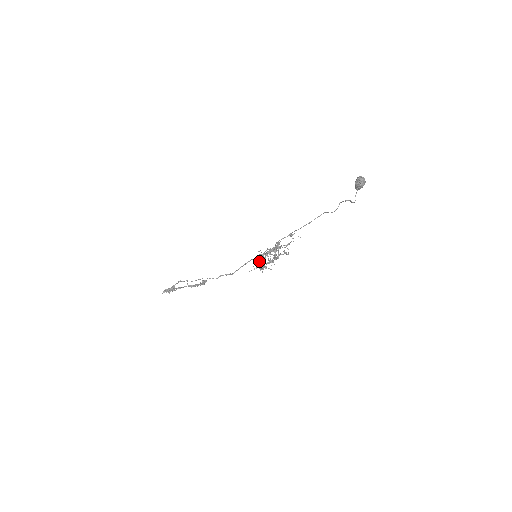
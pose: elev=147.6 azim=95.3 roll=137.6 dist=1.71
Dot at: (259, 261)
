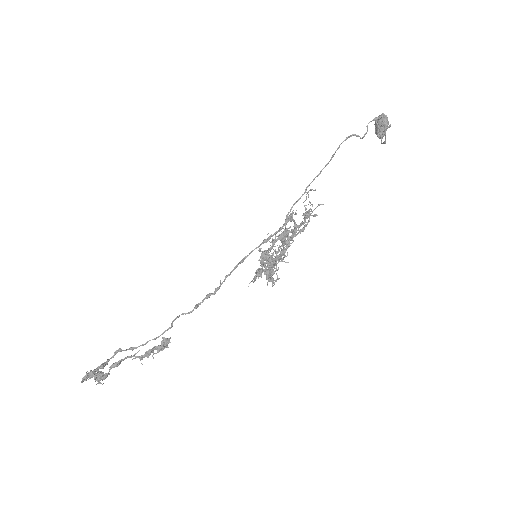
Dot at: occluded
